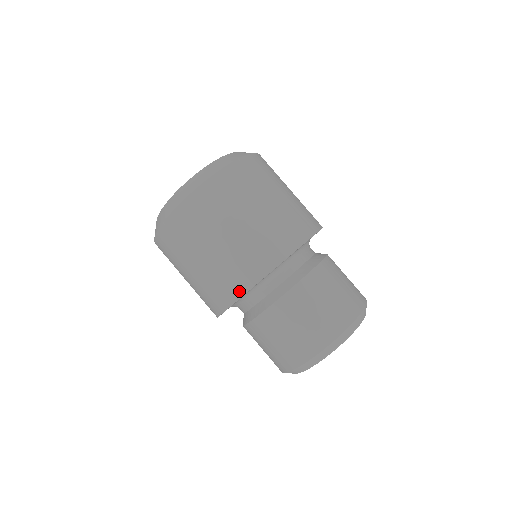
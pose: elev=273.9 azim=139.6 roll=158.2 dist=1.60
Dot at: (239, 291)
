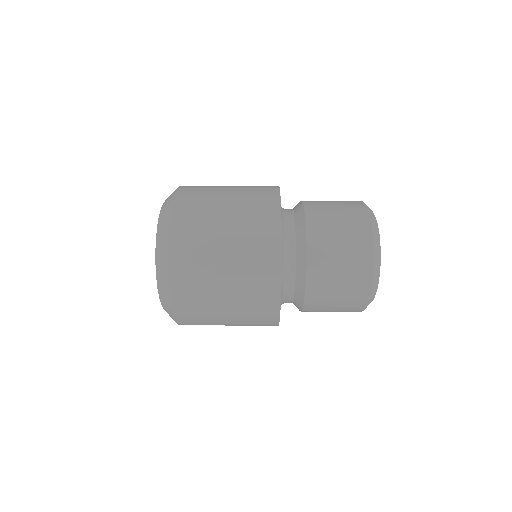
Dot at: (275, 262)
